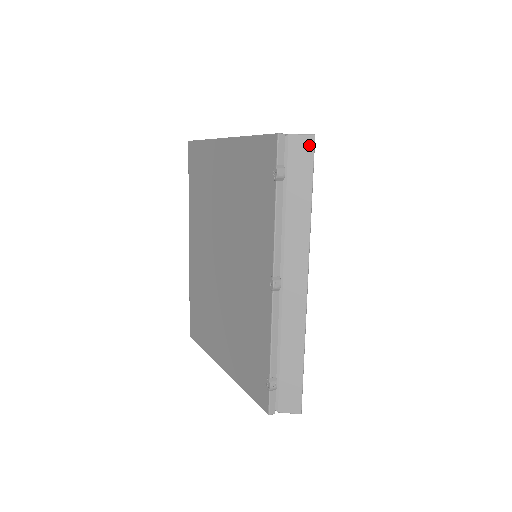
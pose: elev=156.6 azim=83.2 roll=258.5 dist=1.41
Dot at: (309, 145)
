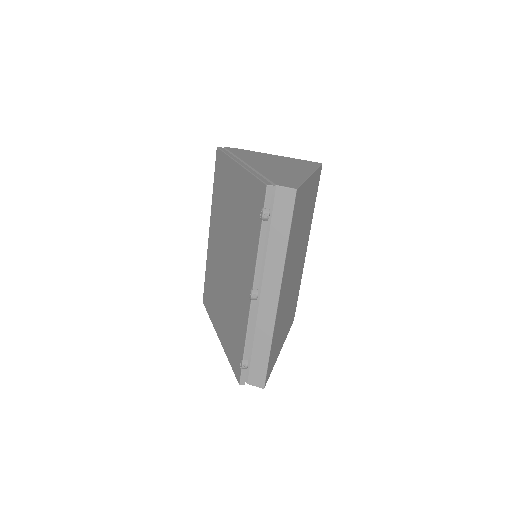
Dot at: (291, 196)
